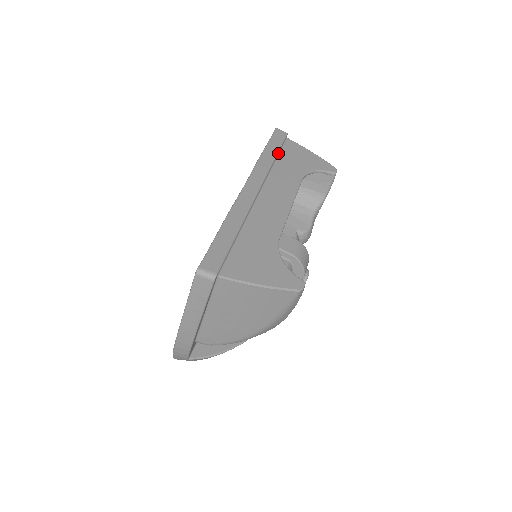
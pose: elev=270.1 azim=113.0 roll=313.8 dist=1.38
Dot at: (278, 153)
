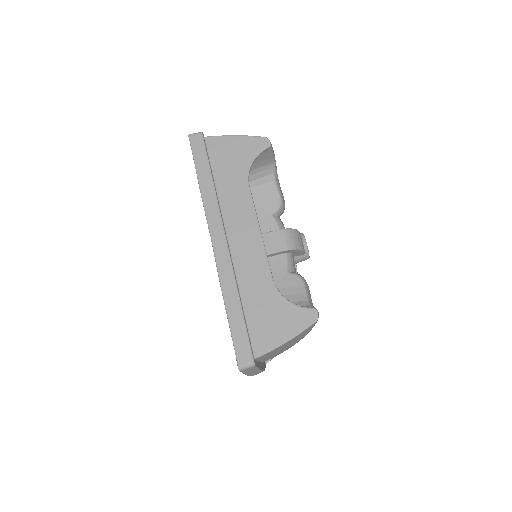
Dot at: (211, 170)
